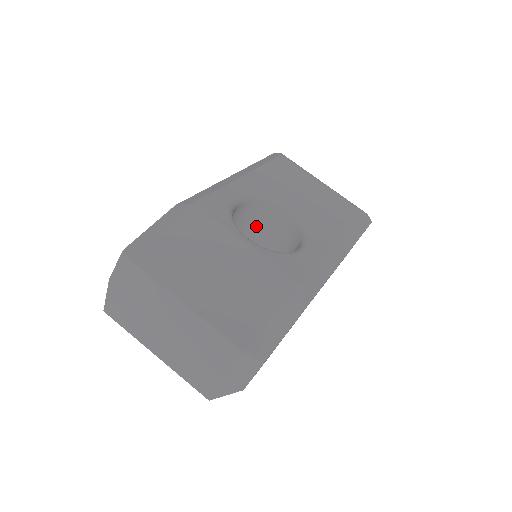
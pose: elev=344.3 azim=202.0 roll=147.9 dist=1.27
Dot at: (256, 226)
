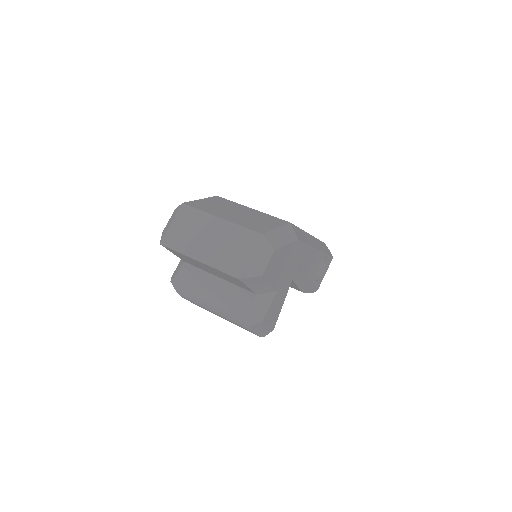
Dot at: occluded
